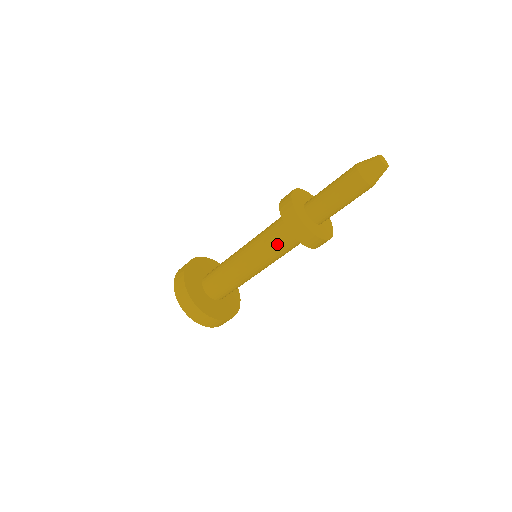
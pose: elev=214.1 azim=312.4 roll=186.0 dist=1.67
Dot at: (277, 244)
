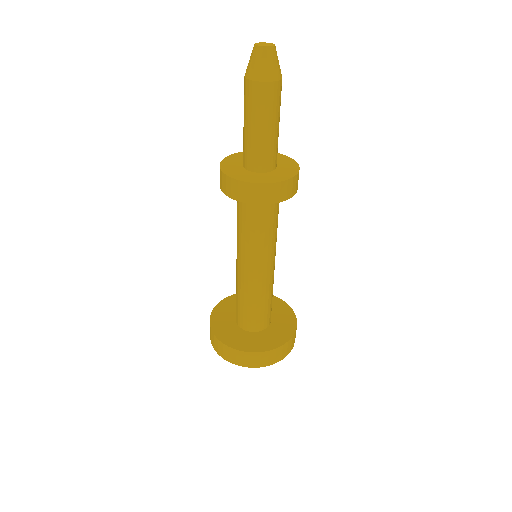
Dot at: (246, 225)
